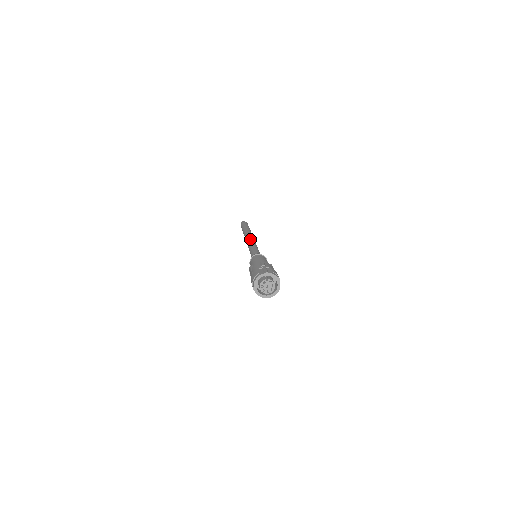
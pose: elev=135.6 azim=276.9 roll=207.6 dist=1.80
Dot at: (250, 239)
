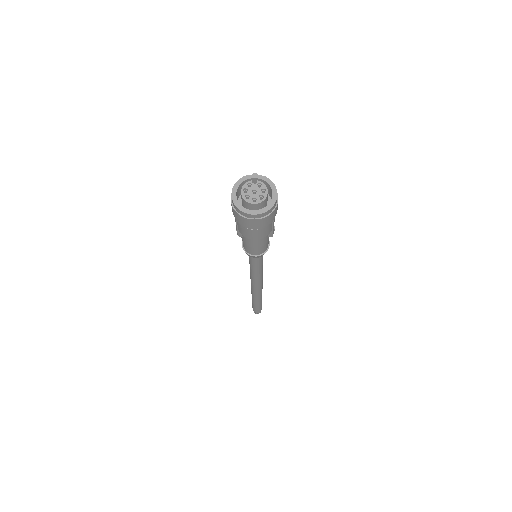
Dot at: occluded
